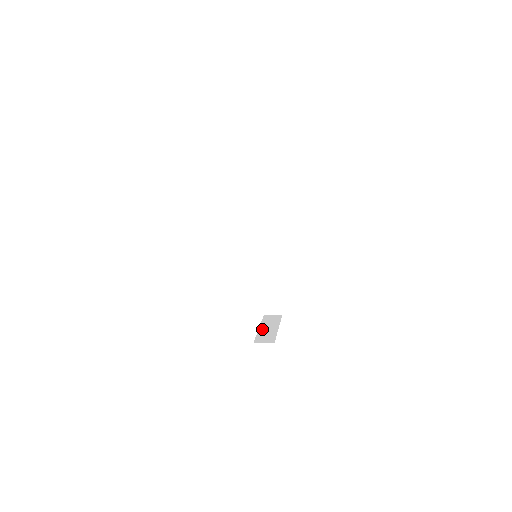
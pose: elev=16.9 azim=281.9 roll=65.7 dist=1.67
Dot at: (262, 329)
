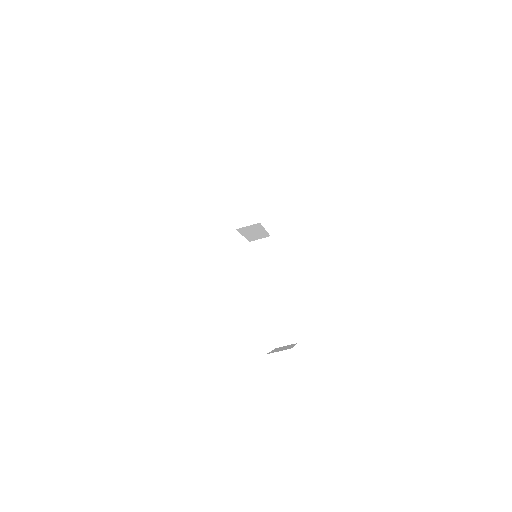
Dot at: (275, 350)
